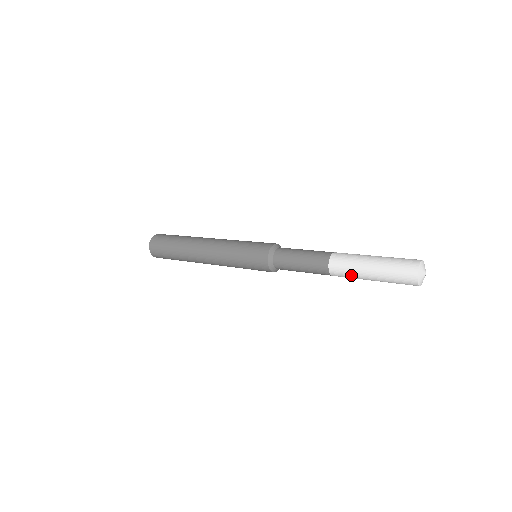
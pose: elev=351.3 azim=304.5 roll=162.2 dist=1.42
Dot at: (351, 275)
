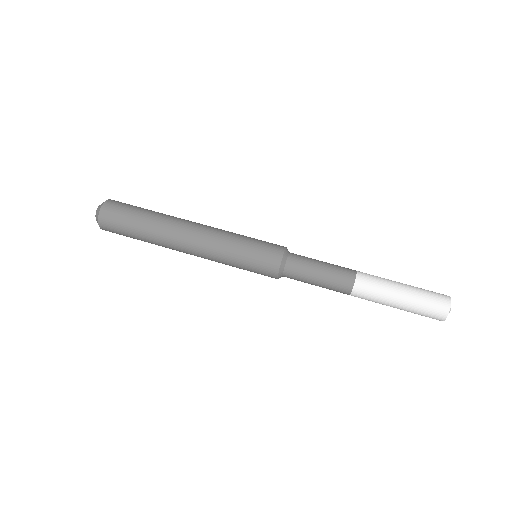
Dot at: (373, 301)
